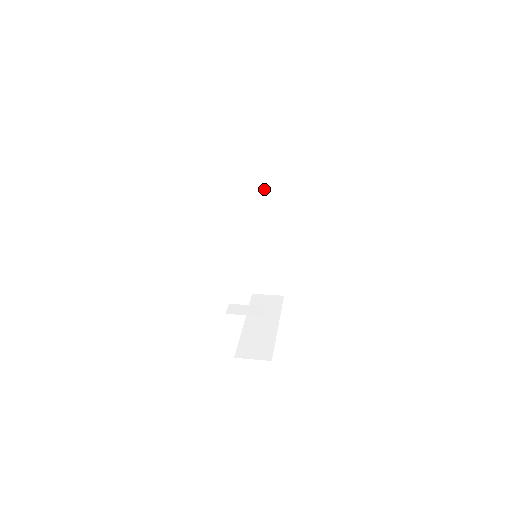
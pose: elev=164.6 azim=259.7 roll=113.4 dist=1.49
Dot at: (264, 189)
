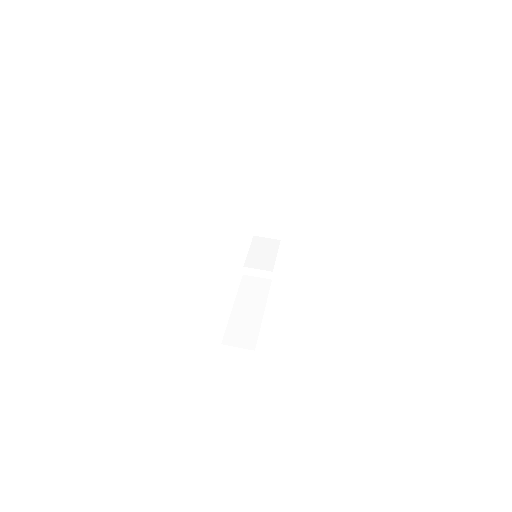
Dot at: occluded
